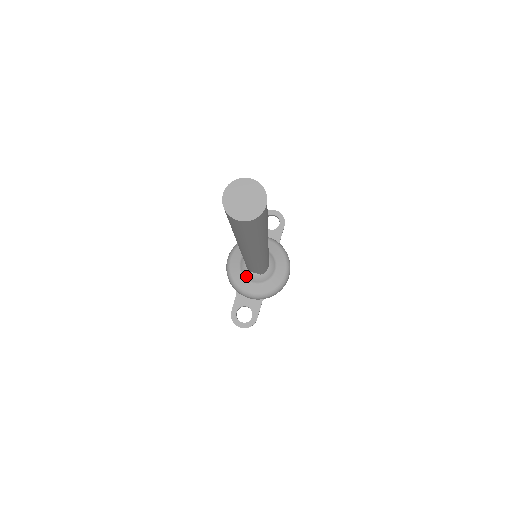
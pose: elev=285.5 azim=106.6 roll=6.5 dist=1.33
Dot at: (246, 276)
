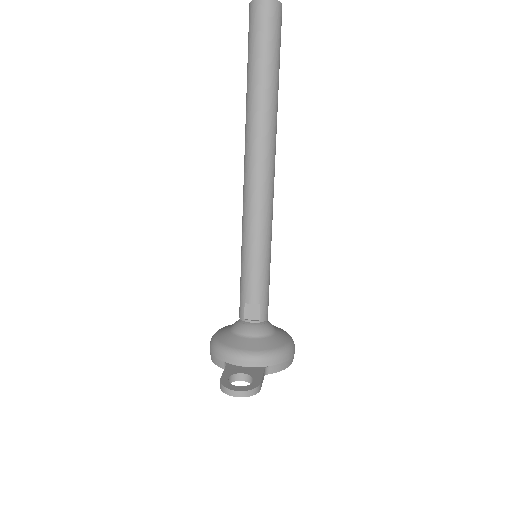
Dot at: (240, 332)
